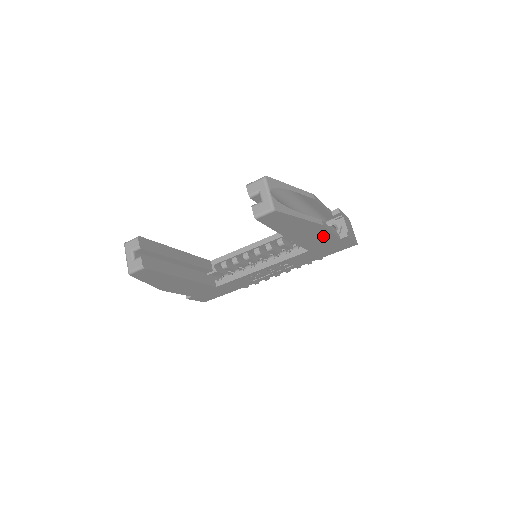
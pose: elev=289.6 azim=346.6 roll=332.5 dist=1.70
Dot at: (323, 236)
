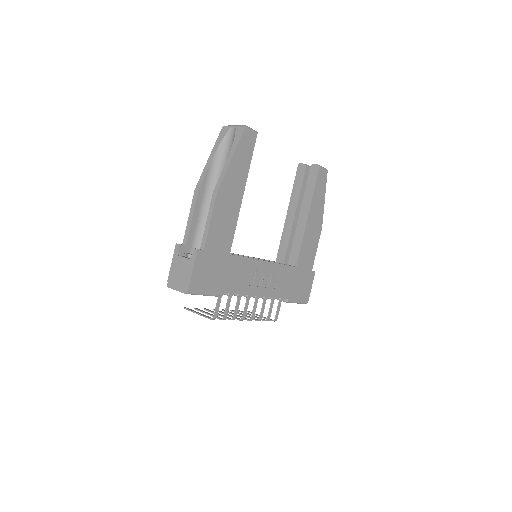
Dot at: (312, 249)
